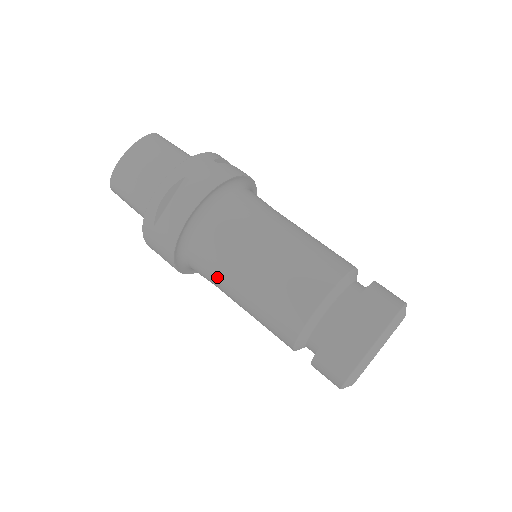
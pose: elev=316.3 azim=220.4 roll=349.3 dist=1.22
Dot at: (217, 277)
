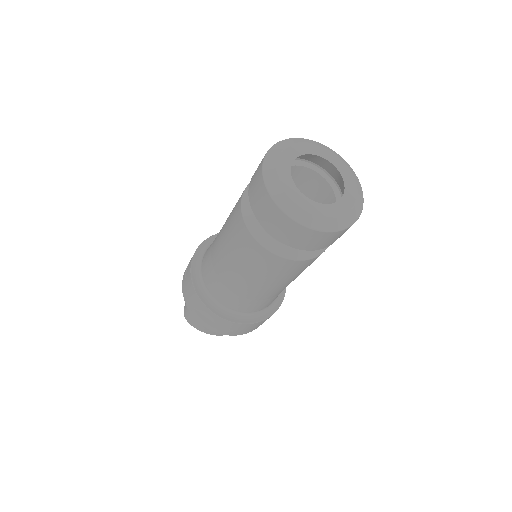
Dot at: (213, 263)
